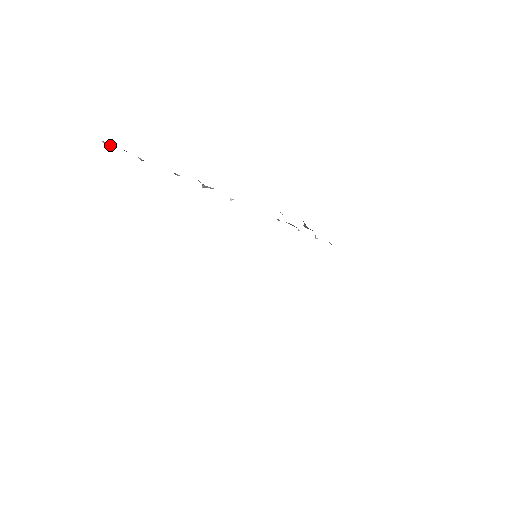
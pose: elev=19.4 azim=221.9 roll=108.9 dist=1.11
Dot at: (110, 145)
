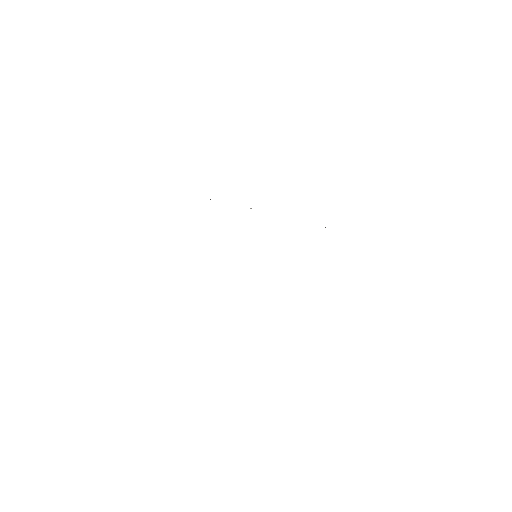
Dot at: occluded
